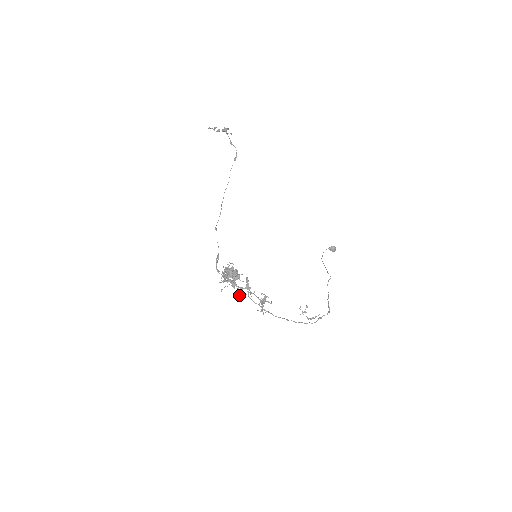
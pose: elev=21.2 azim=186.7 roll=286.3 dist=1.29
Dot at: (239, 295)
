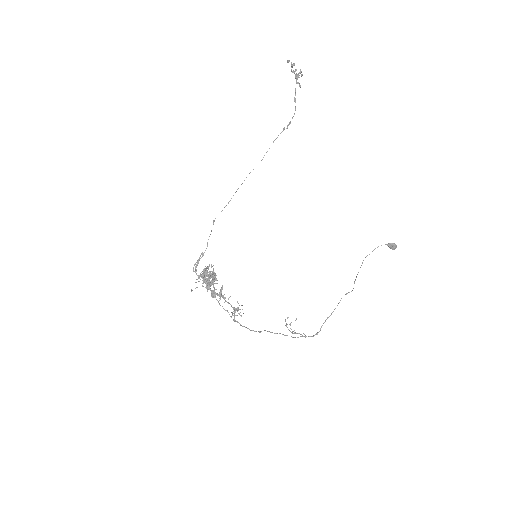
Dot at: (214, 296)
